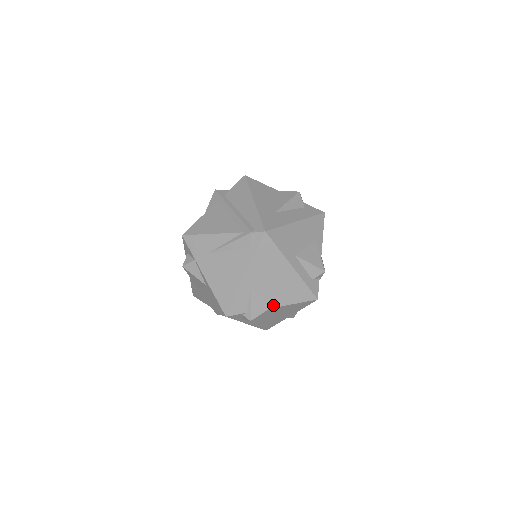
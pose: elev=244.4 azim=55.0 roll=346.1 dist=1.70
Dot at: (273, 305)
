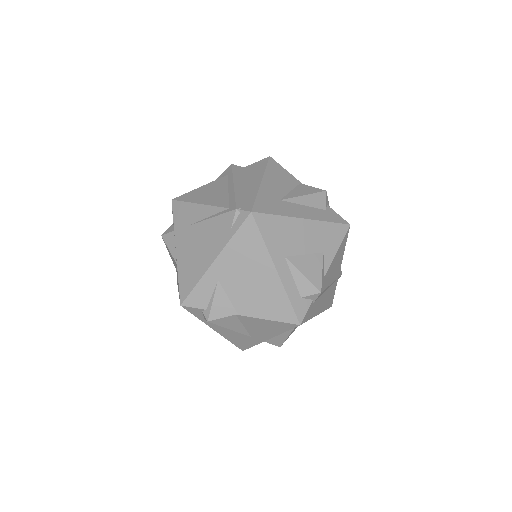
Dot at: (241, 312)
